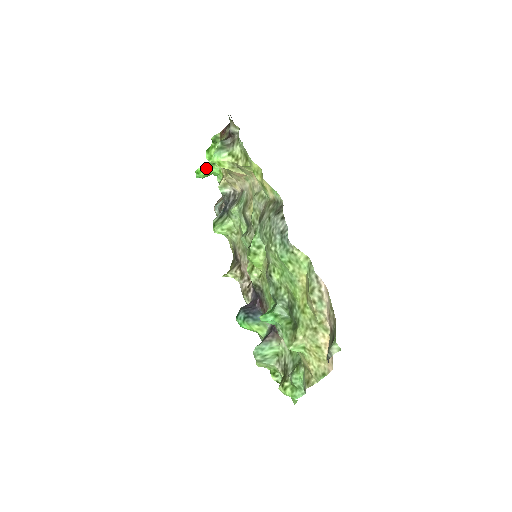
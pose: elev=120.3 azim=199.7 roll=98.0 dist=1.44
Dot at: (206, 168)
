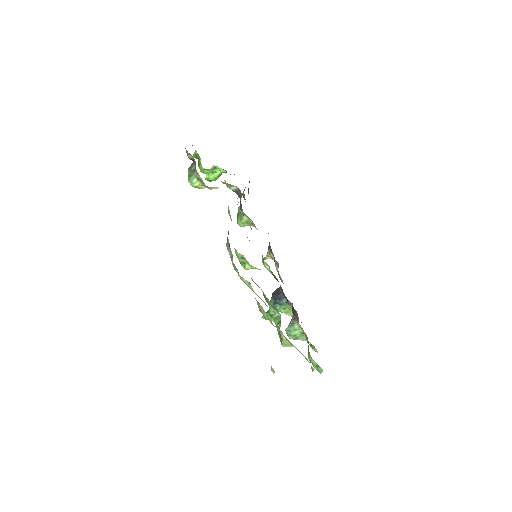
Dot at: (211, 174)
